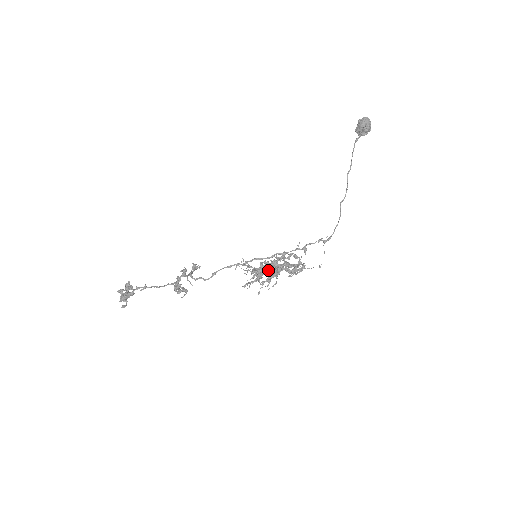
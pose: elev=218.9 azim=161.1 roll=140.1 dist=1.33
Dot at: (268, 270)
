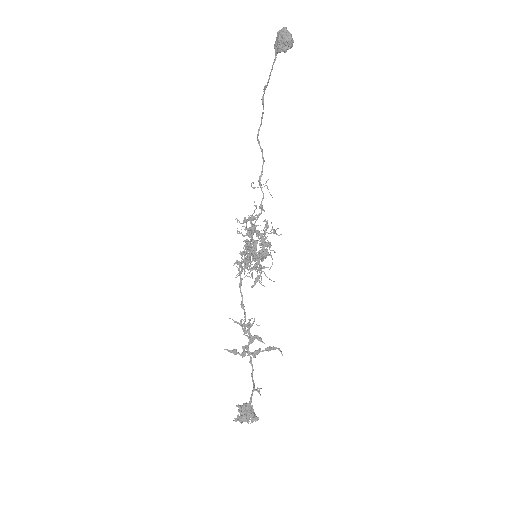
Dot at: (264, 256)
